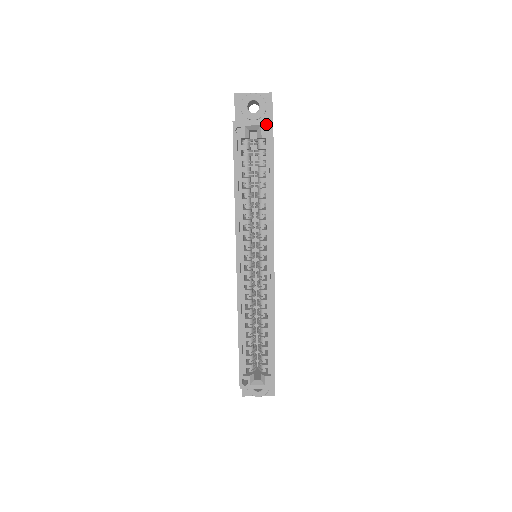
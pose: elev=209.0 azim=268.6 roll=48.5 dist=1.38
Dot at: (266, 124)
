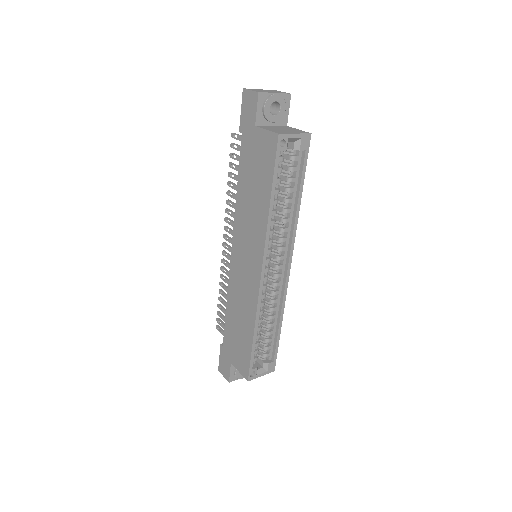
Dot at: (305, 137)
